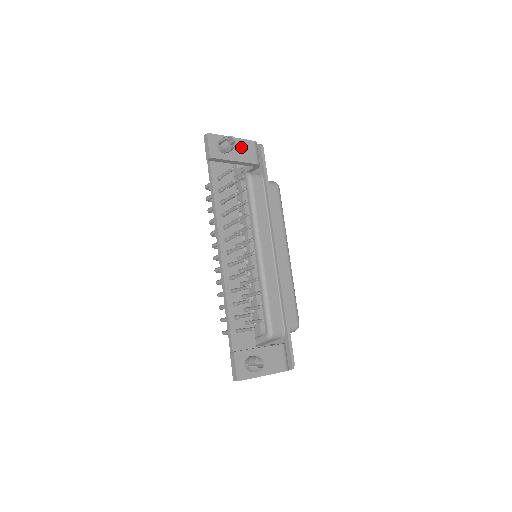
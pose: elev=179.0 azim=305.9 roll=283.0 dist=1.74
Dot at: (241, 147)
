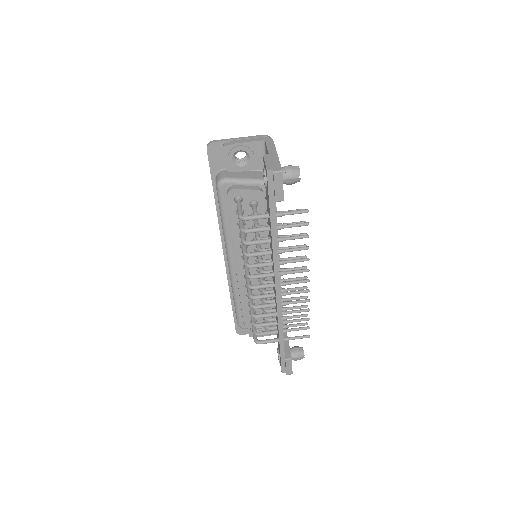
Dot at: occluded
